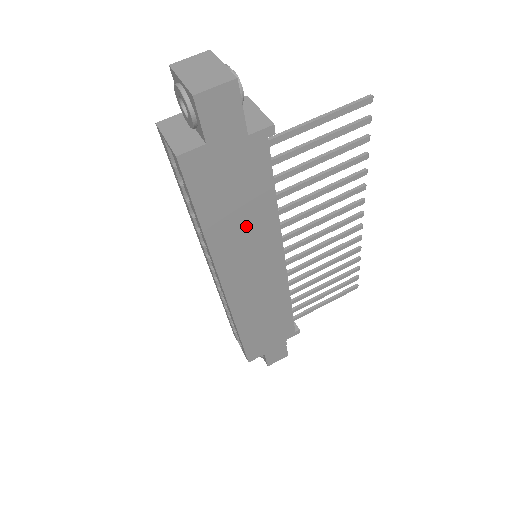
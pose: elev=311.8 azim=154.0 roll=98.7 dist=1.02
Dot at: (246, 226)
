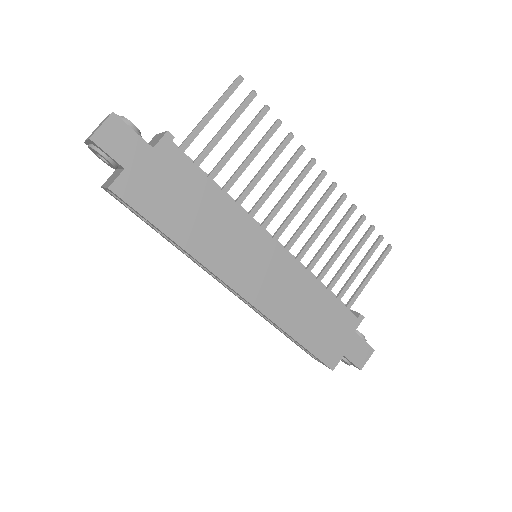
Dot at: (211, 223)
